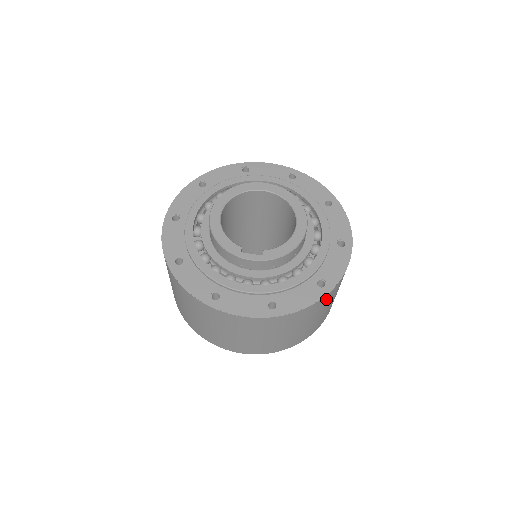
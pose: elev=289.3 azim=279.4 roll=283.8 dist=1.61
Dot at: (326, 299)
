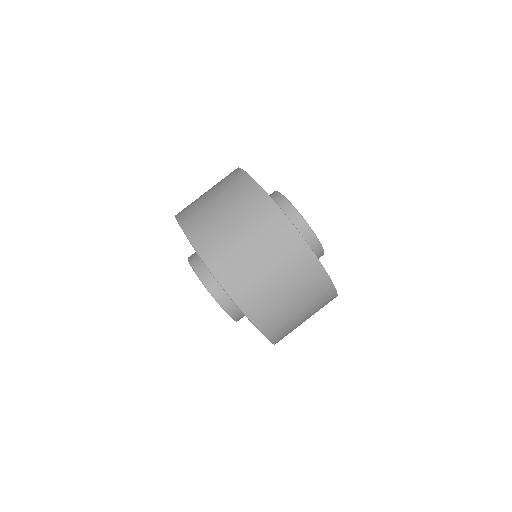
Dot at: (300, 255)
